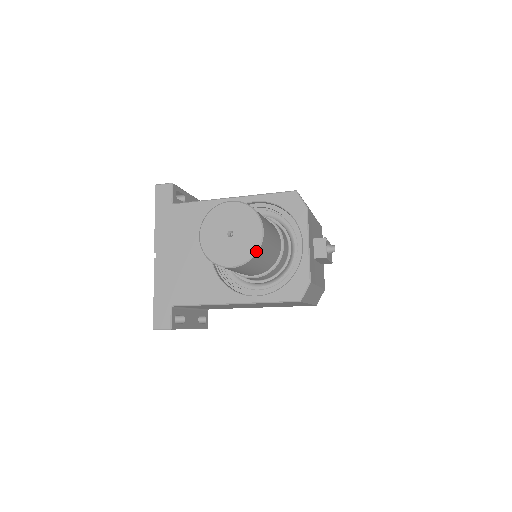
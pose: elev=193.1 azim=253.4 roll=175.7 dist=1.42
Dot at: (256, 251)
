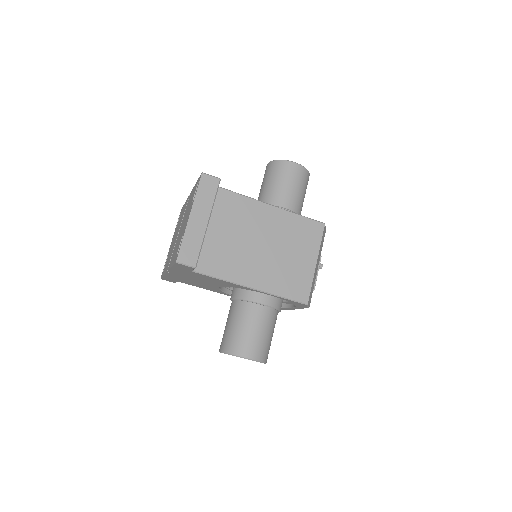
Dot at: (308, 172)
